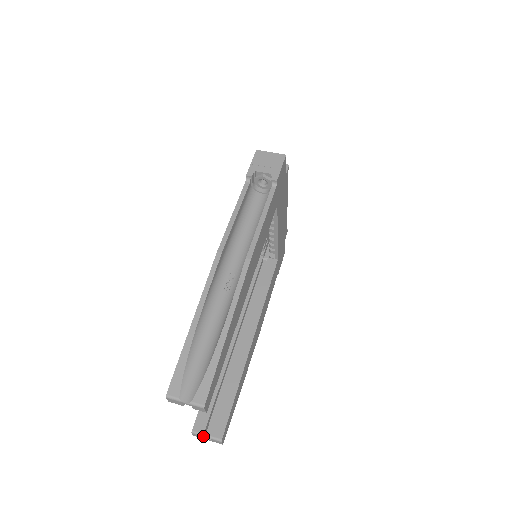
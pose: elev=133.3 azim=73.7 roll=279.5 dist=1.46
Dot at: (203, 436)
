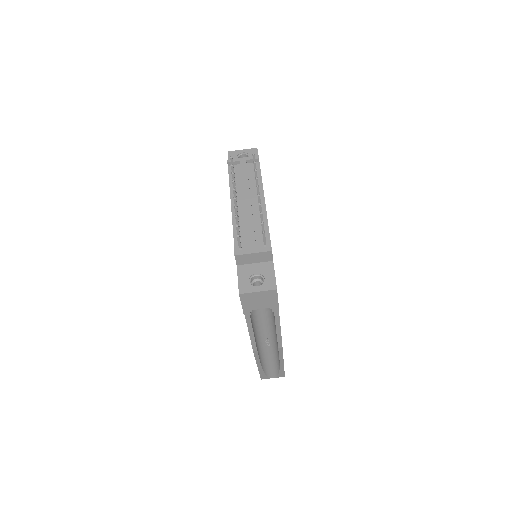
Dot at: occluded
